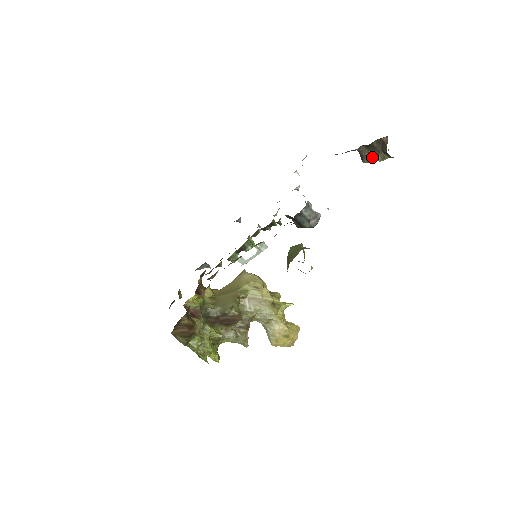
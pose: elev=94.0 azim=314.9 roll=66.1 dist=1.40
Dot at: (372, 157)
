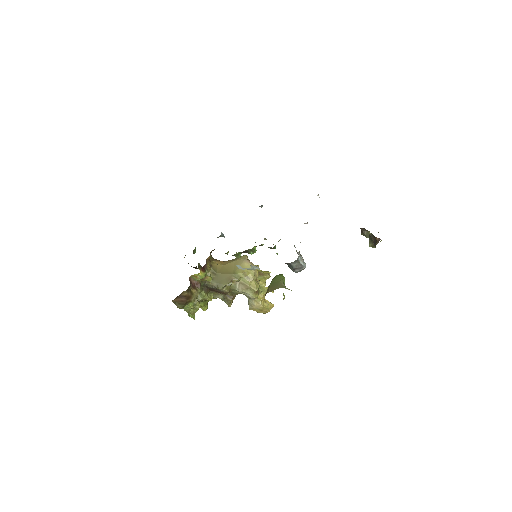
Dot at: occluded
